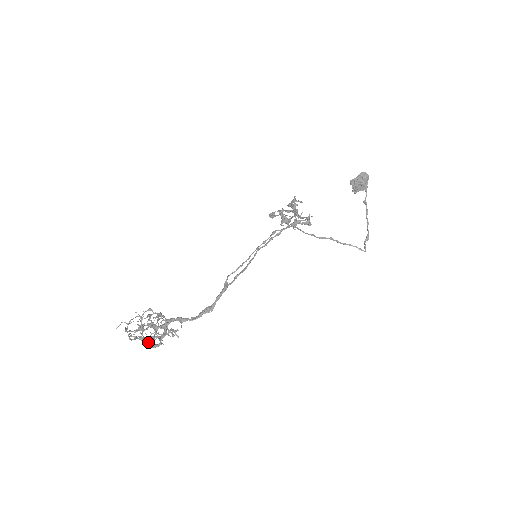
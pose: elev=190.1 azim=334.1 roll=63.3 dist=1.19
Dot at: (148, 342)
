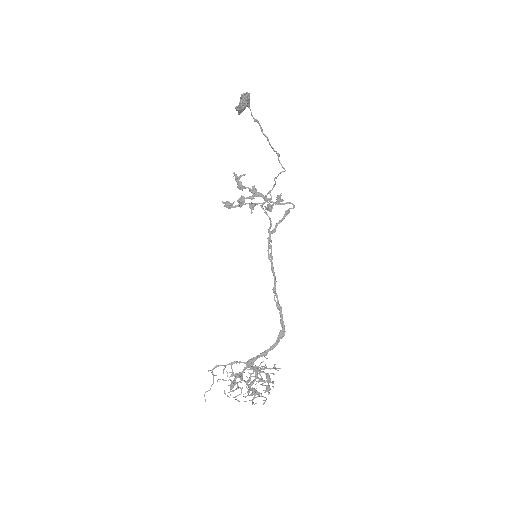
Dot at: occluded
